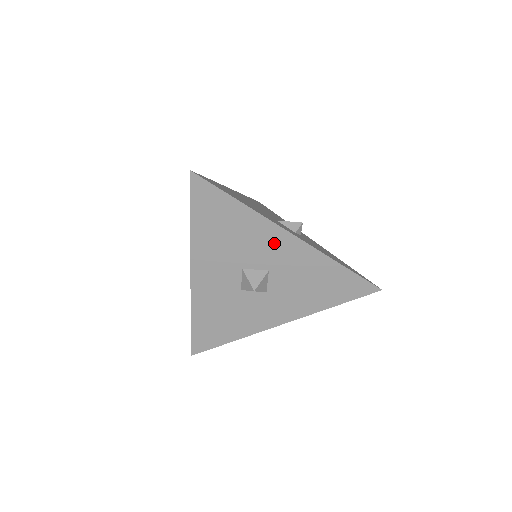
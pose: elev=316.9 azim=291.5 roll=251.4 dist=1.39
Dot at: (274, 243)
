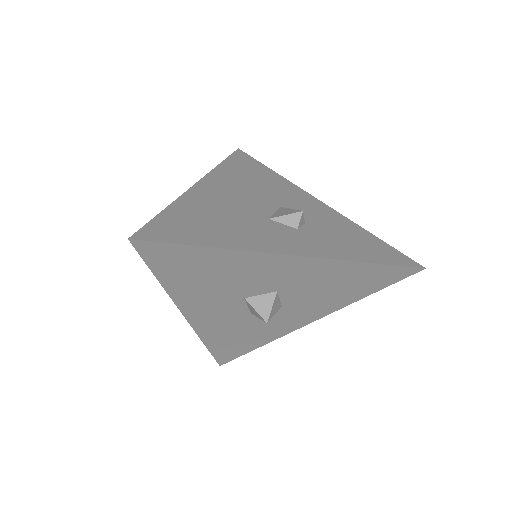
Dot at: (274, 269)
